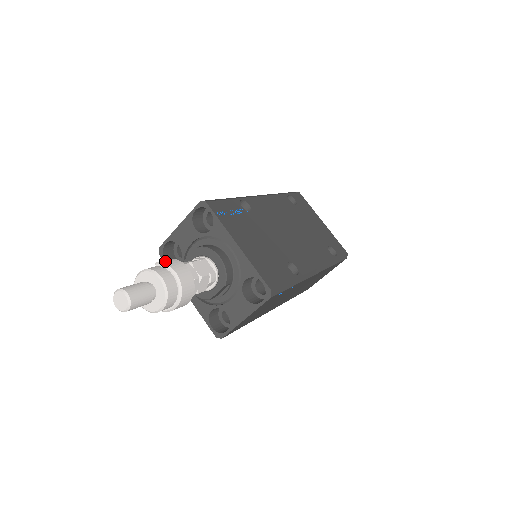
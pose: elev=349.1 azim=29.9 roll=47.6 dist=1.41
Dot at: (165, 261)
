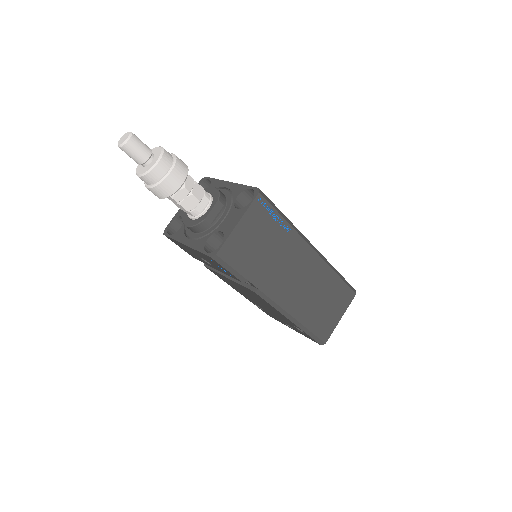
Dot at: occluded
